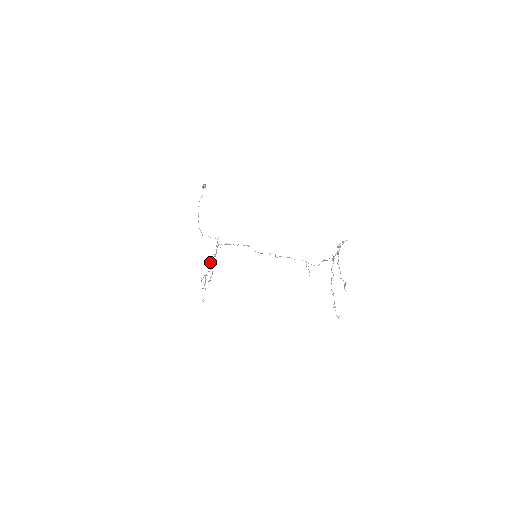
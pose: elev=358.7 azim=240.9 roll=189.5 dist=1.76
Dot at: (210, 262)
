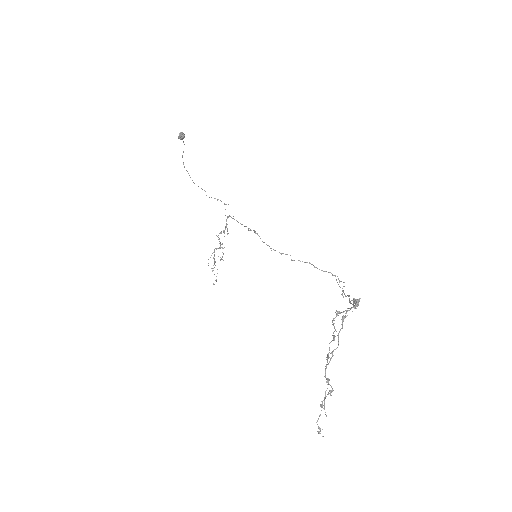
Dot at: occluded
